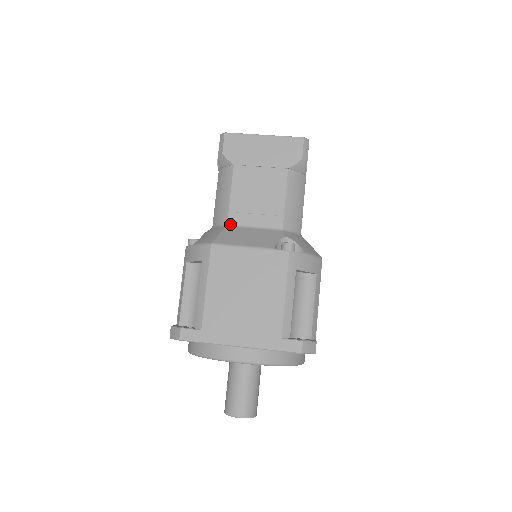
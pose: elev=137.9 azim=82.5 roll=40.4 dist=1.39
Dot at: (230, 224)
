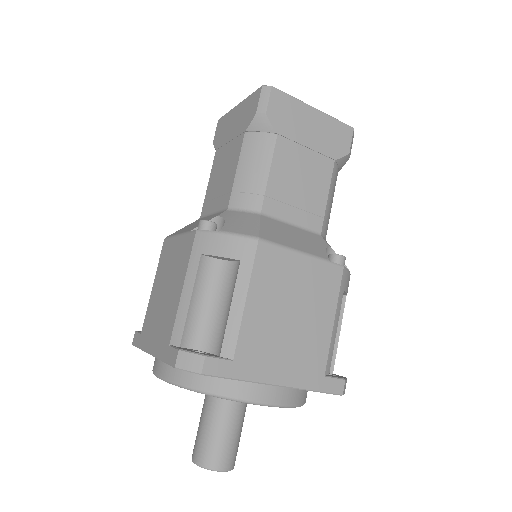
Dot at: (201, 216)
